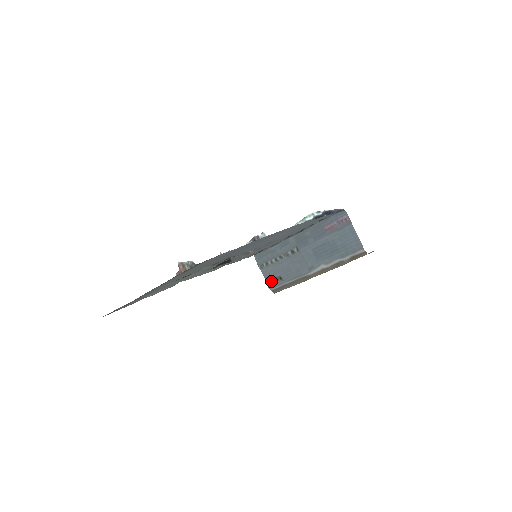
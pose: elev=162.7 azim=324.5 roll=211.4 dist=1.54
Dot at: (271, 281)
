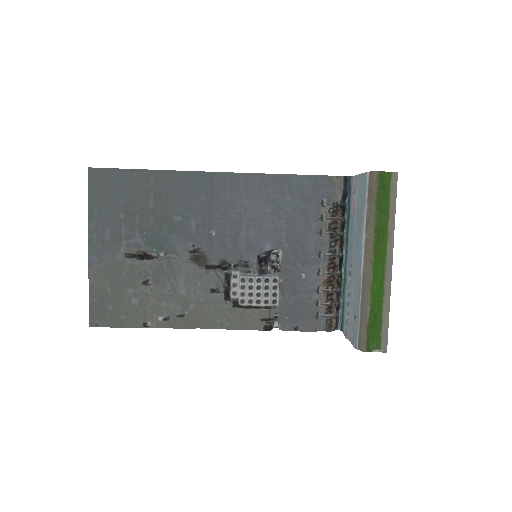
Dot at: (353, 336)
